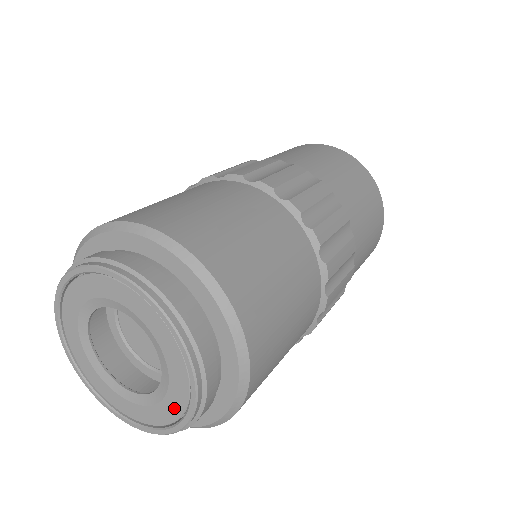
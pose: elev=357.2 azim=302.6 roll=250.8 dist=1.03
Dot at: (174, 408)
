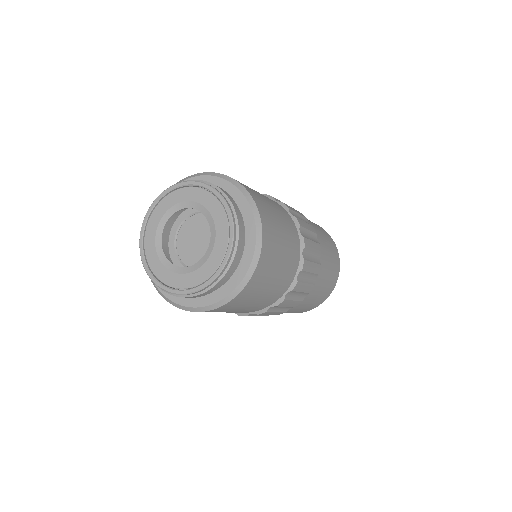
Dot at: (204, 274)
